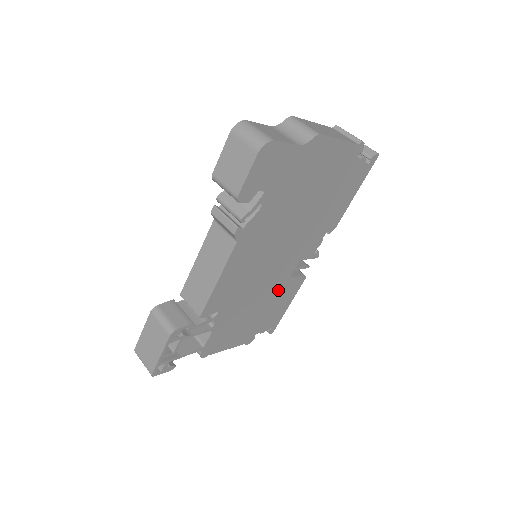
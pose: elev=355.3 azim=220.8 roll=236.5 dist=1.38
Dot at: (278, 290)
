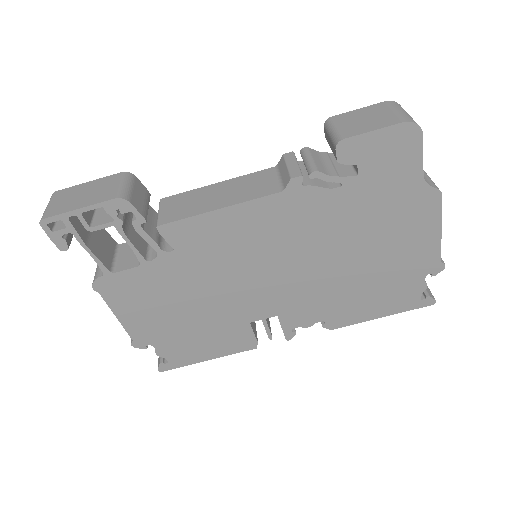
Dot at: (227, 321)
